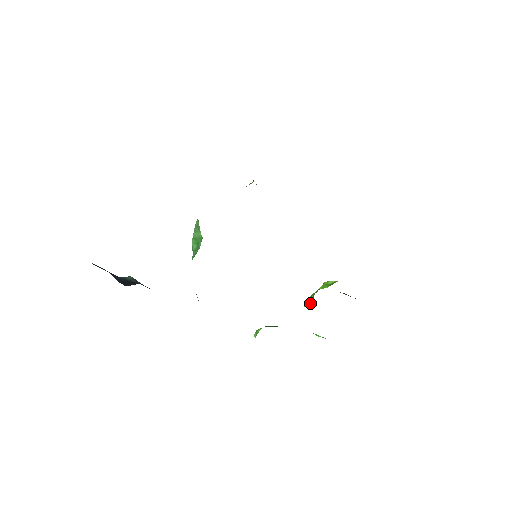
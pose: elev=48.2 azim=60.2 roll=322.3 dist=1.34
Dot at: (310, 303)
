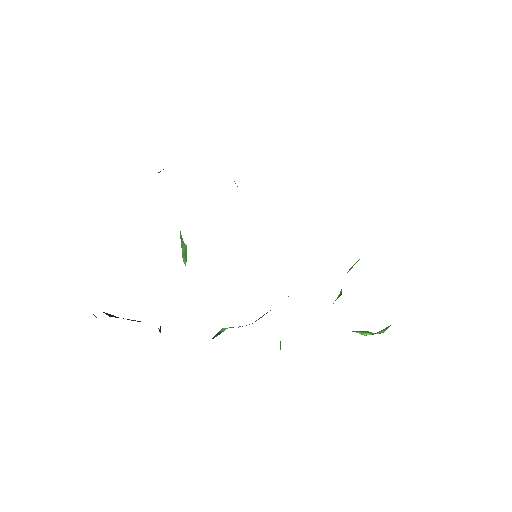
Dot at: (339, 295)
